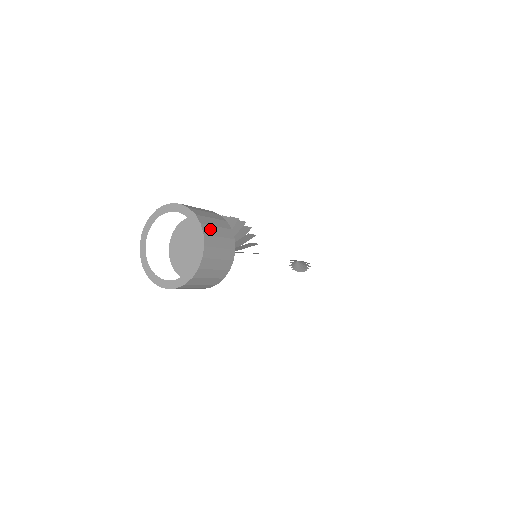
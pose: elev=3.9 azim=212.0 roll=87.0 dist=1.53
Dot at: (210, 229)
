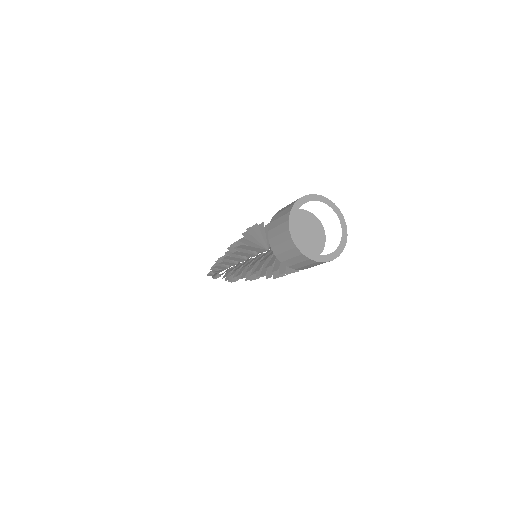
Dot at: occluded
